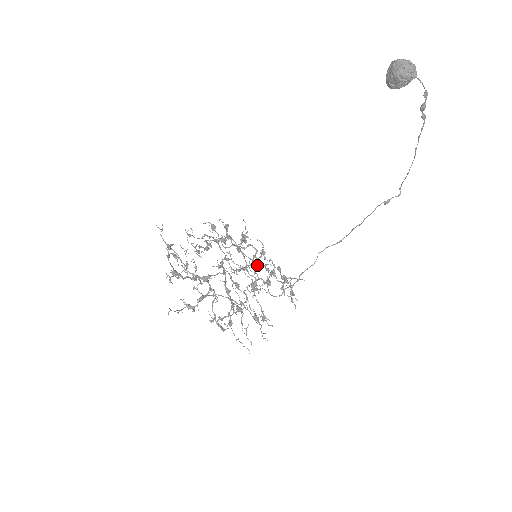
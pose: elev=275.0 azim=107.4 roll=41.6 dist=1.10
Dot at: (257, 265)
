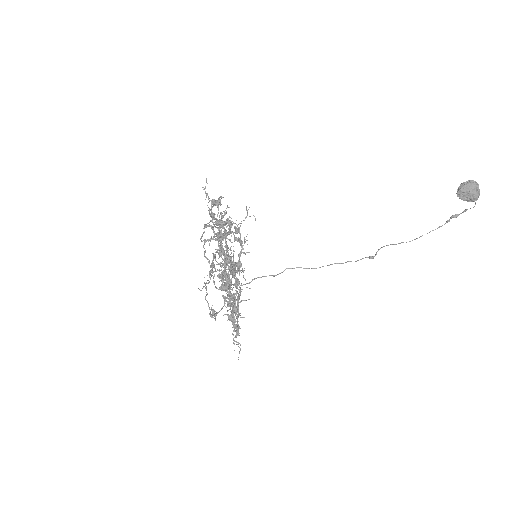
Dot at: (222, 254)
